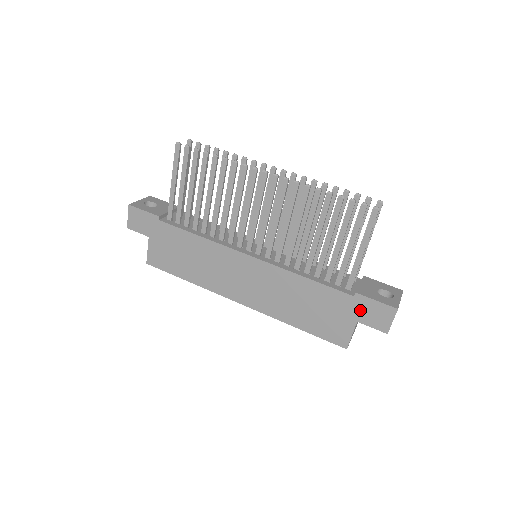
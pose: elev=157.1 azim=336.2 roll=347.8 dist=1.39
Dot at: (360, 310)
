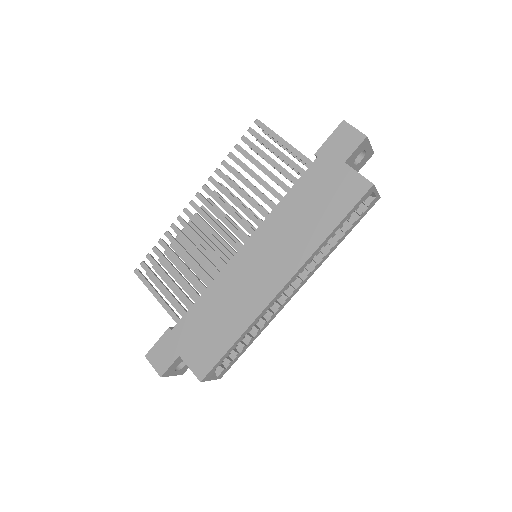
Dot at: (333, 156)
